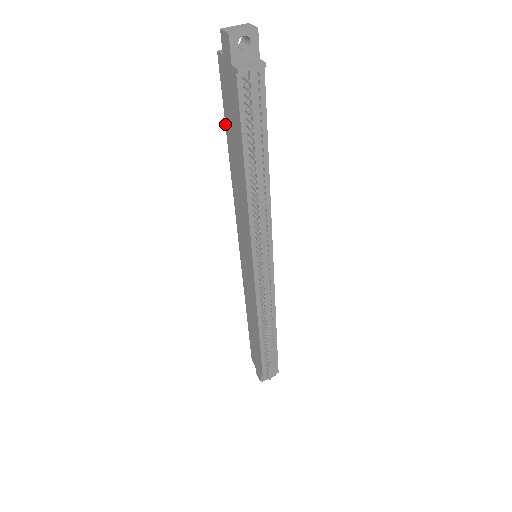
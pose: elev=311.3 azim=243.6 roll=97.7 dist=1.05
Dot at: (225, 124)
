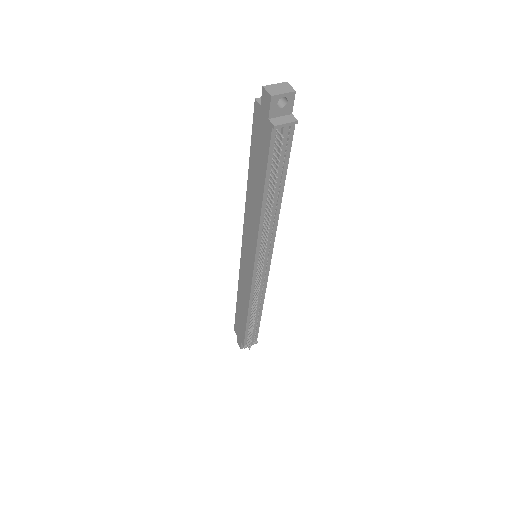
Dot at: (250, 154)
